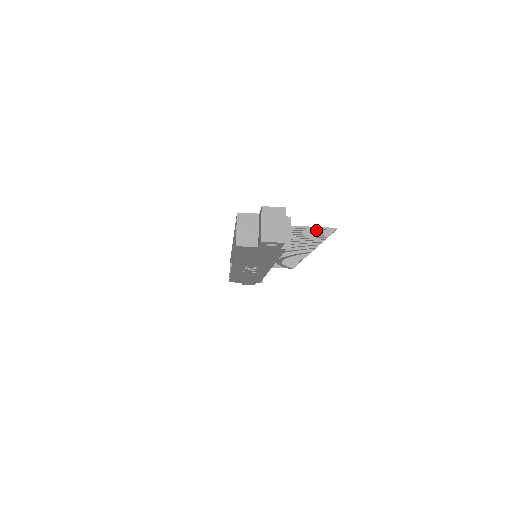
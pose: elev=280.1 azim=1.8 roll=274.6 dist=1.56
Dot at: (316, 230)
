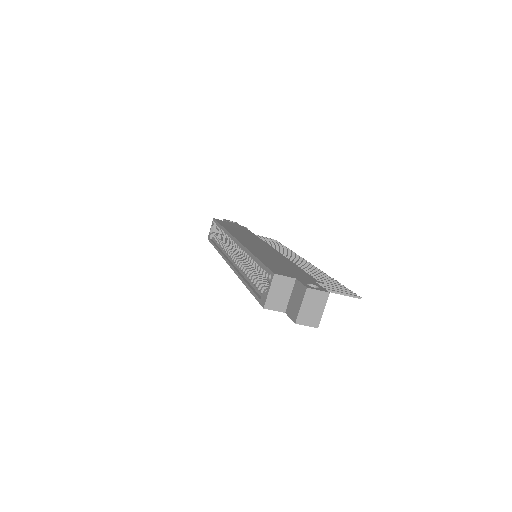
Dot at: (340, 291)
